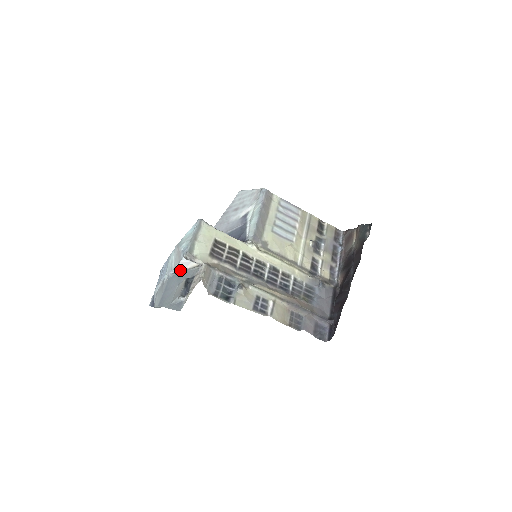
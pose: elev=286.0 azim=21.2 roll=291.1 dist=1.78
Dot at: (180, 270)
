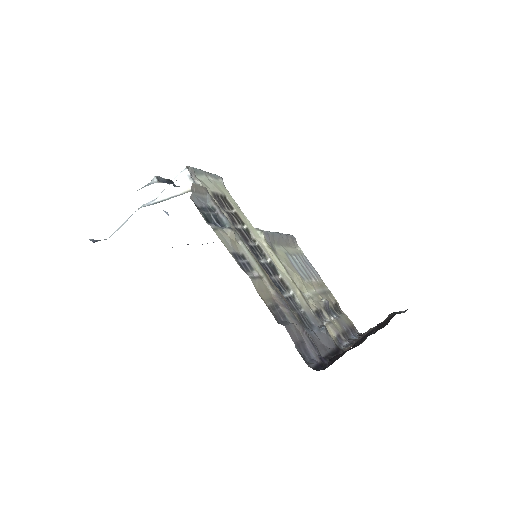
Dot at: (165, 198)
